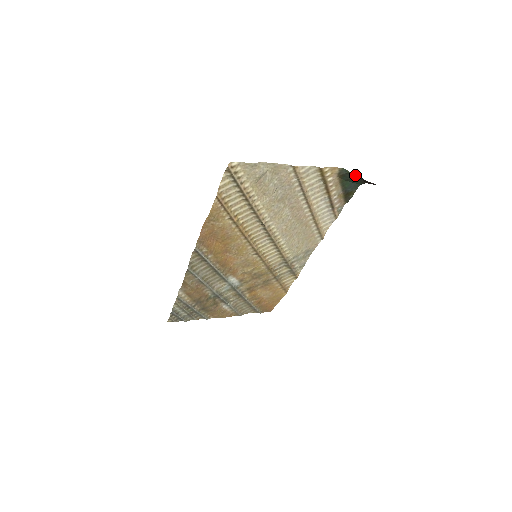
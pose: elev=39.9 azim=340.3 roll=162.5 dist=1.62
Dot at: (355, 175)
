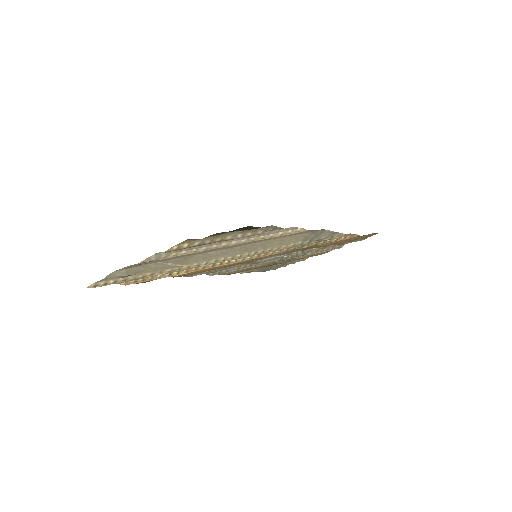
Dot at: occluded
